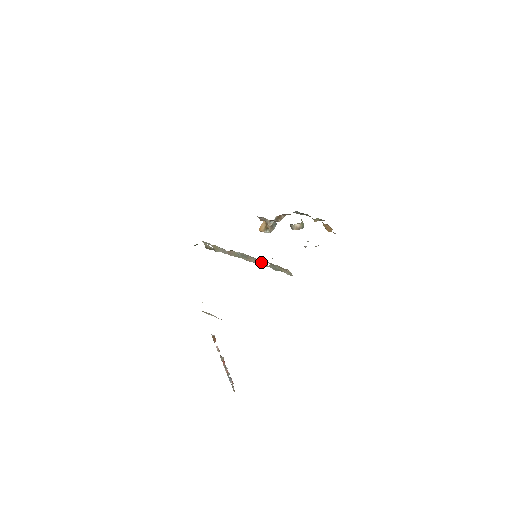
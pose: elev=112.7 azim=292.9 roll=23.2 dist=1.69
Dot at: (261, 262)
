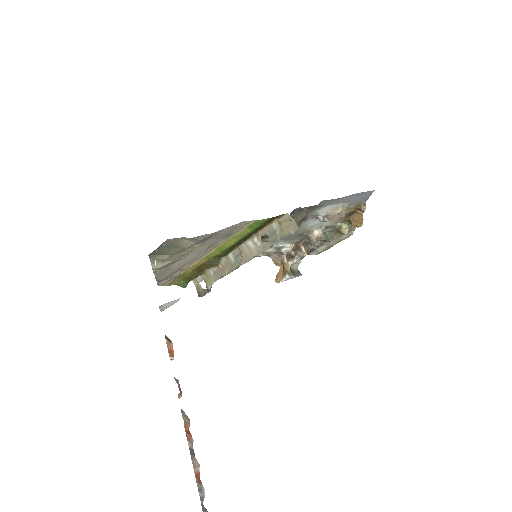
Dot at: (259, 247)
